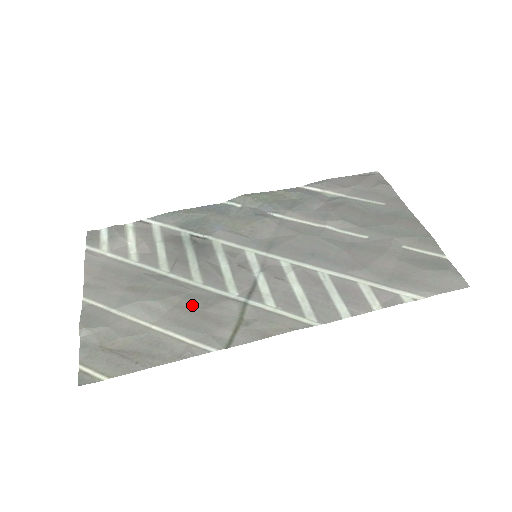
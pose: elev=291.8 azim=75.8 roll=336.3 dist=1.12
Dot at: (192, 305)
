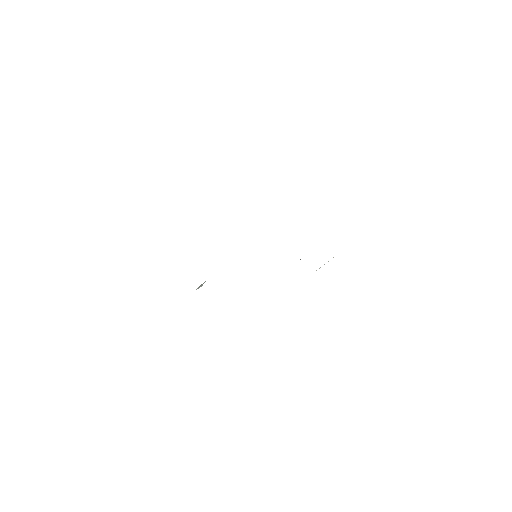
Dot at: occluded
